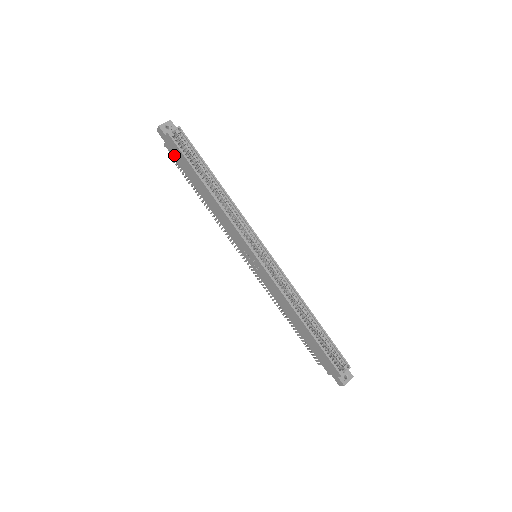
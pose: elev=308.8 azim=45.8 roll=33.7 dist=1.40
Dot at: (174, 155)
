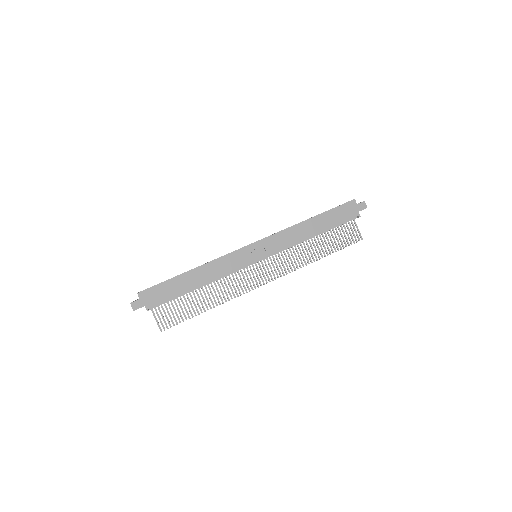
Dot at: (158, 300)
